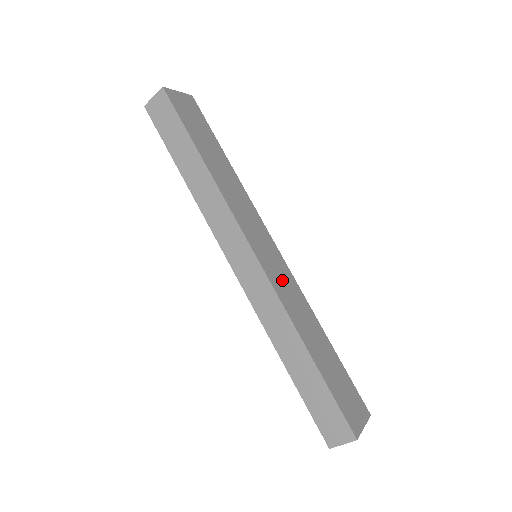
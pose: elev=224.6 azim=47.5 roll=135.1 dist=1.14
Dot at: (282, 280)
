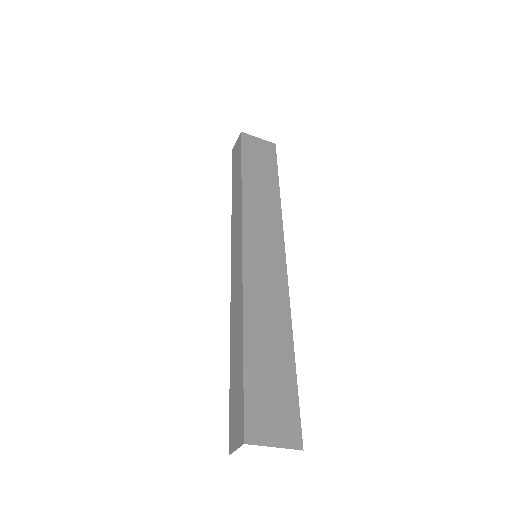
Dot at: (264, 277)
